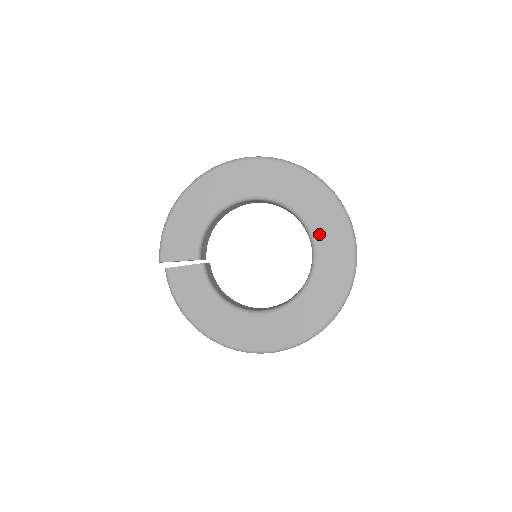
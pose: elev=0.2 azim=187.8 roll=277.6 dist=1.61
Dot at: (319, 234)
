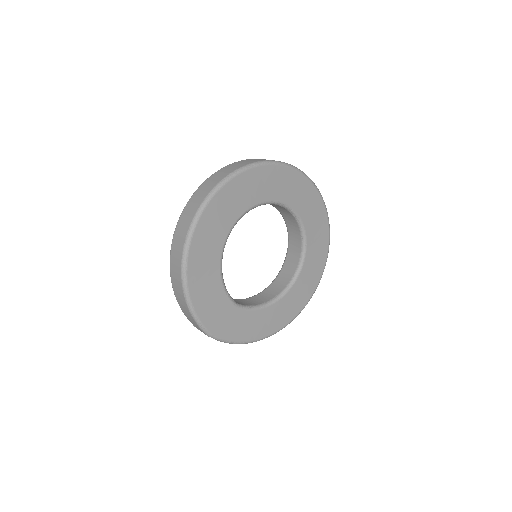
Dot at: (294, 202)
